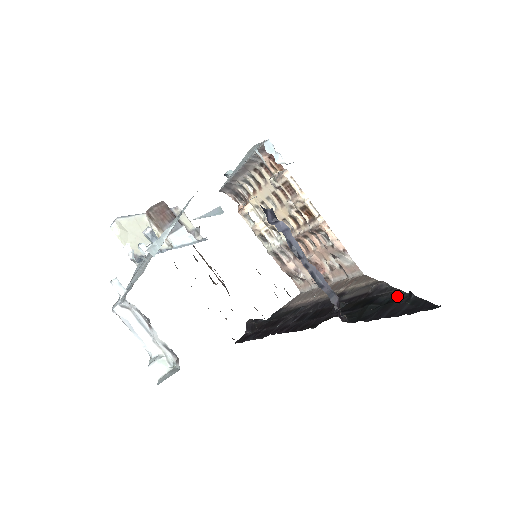
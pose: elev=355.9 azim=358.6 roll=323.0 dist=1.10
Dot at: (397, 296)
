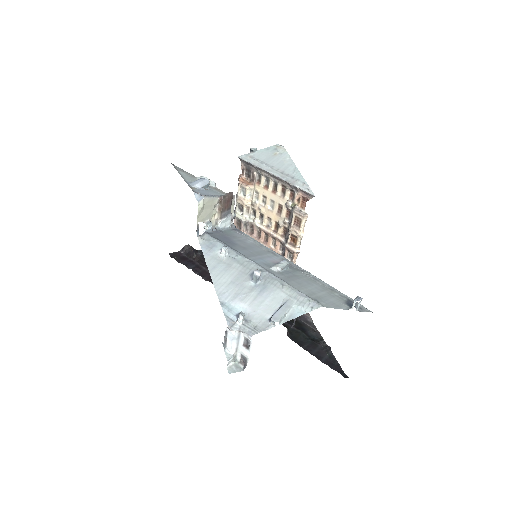
Dot at: (321, 341)
